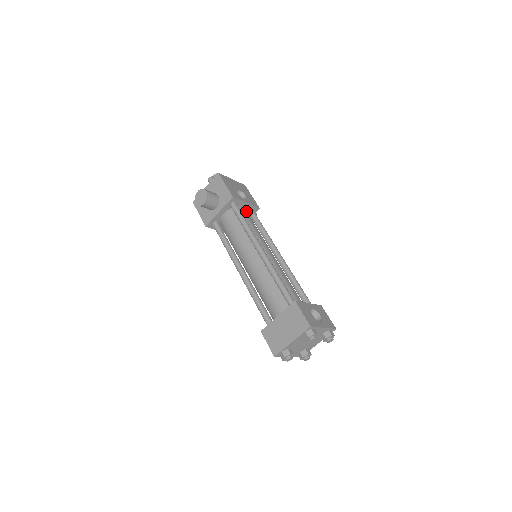
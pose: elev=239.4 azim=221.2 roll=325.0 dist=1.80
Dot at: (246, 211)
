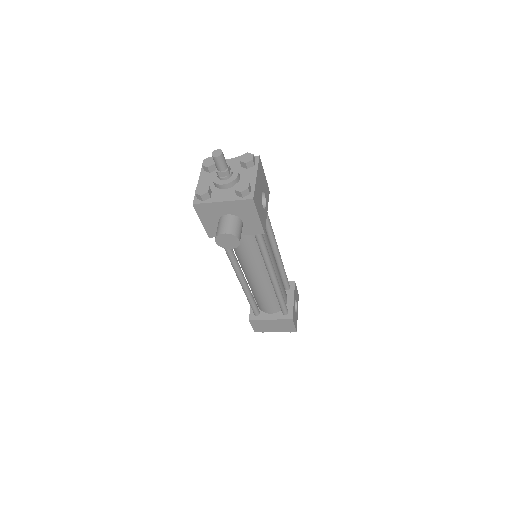
Dot at: occluded
